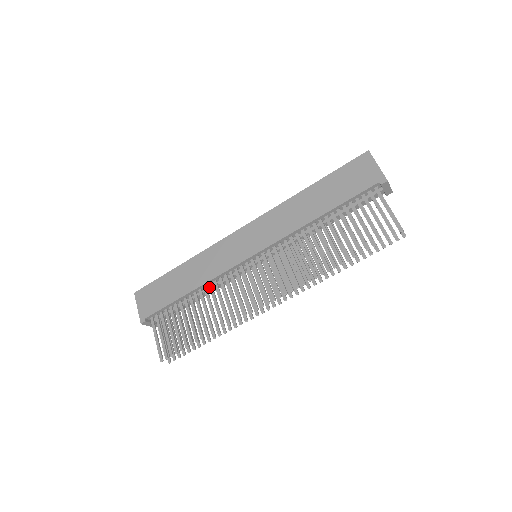
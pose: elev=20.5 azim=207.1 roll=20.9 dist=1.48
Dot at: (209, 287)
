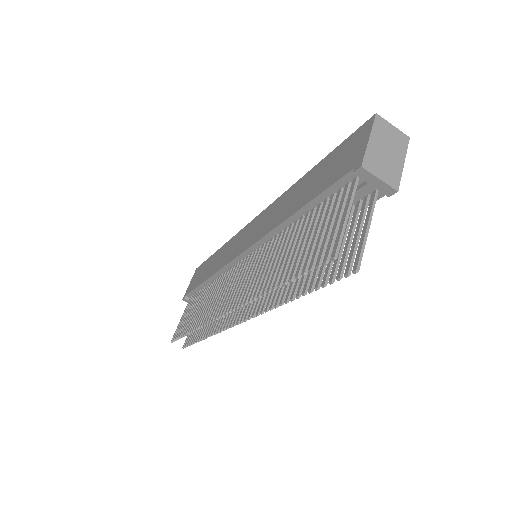
Dot at: (217, 280)
